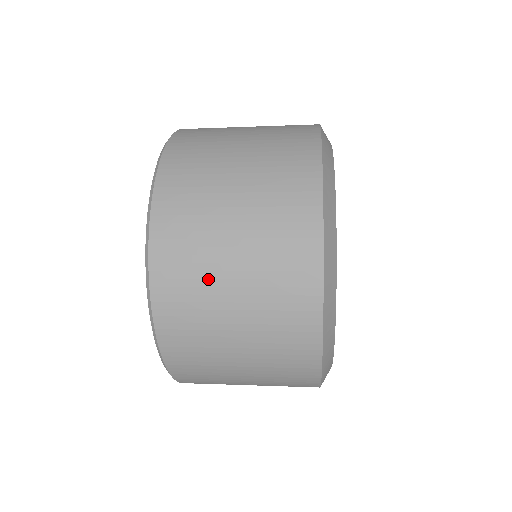
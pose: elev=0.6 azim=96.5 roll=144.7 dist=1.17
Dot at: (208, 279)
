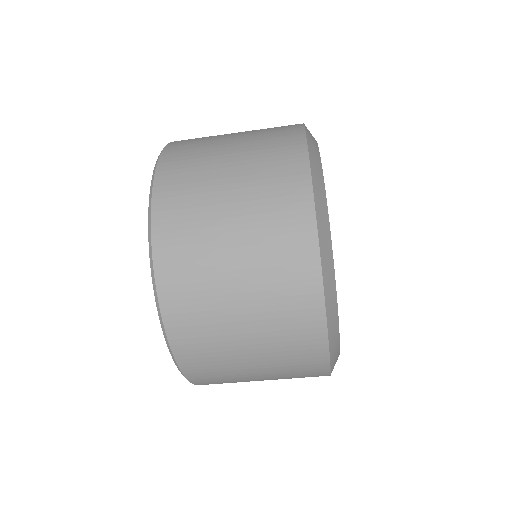
Dot at: occluded
